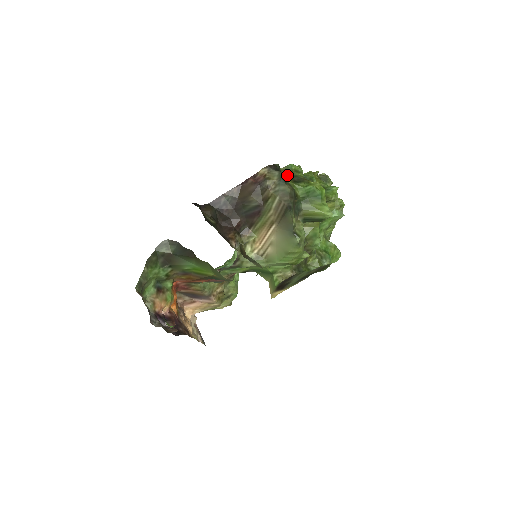
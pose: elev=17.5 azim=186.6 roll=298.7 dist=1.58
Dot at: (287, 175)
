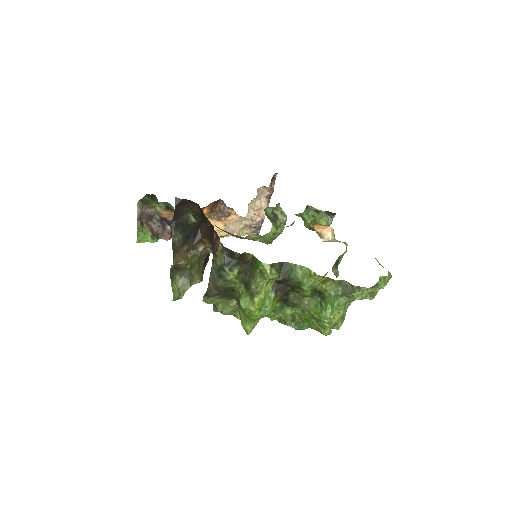
Dot at: (249, 266)
